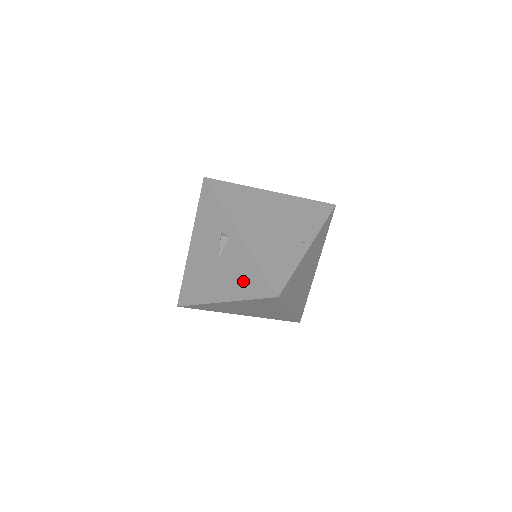
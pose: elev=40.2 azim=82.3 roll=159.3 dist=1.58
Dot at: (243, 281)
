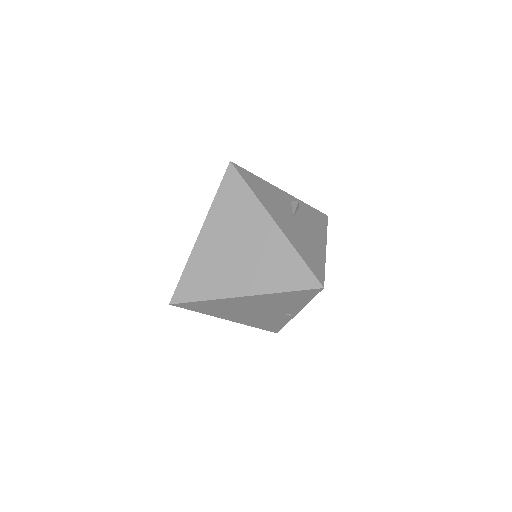
Dot at: occluded
